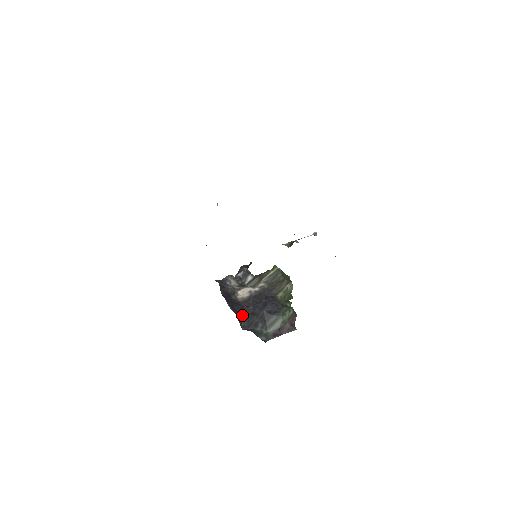
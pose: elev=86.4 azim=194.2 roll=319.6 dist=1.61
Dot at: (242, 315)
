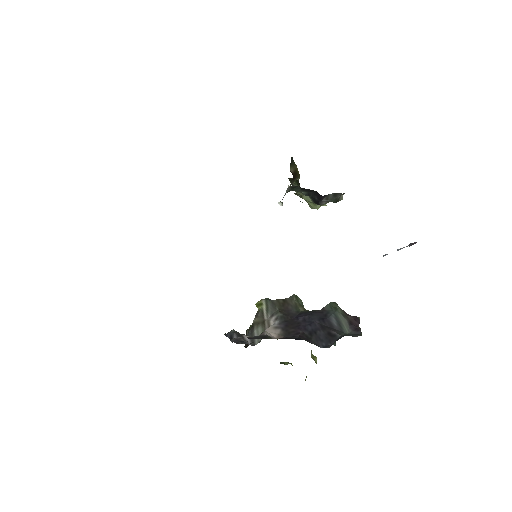
Dot at: occluded
